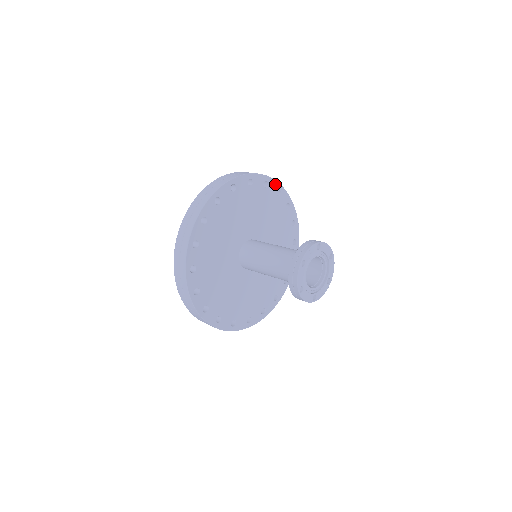
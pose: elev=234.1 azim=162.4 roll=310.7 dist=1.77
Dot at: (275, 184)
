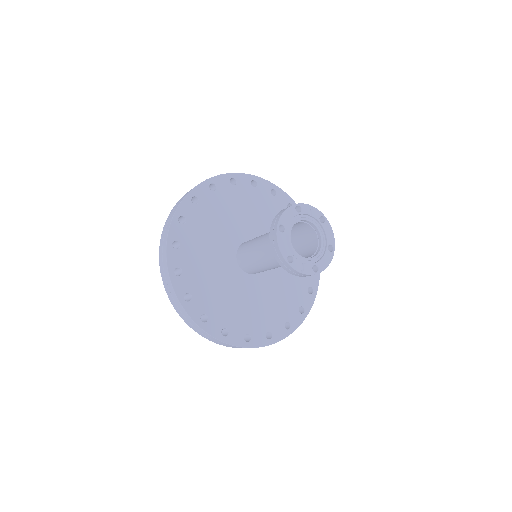
Dot at: occluded
